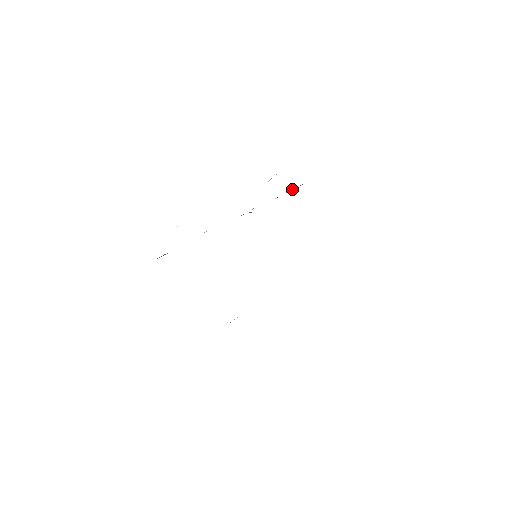
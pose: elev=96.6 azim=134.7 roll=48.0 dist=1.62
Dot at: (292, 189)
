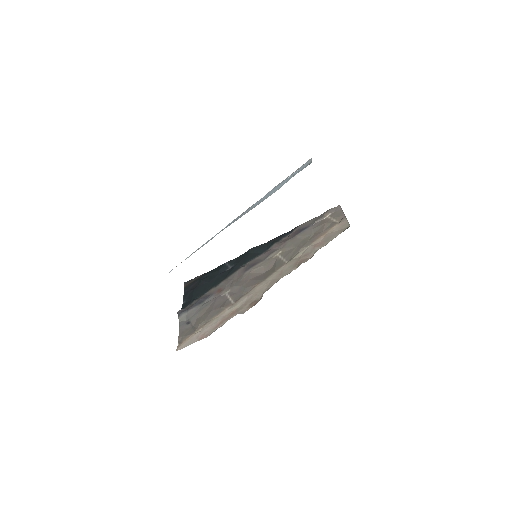
Dot at: occluded
